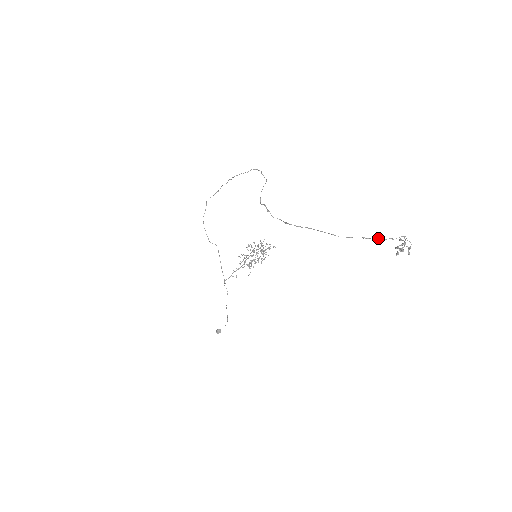
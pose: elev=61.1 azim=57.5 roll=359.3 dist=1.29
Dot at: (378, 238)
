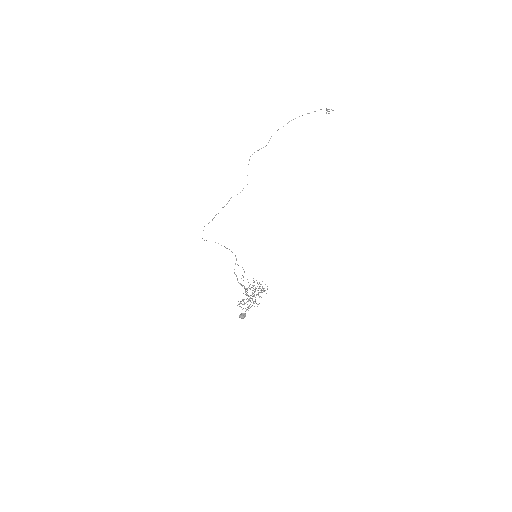
Dot at: occluded
